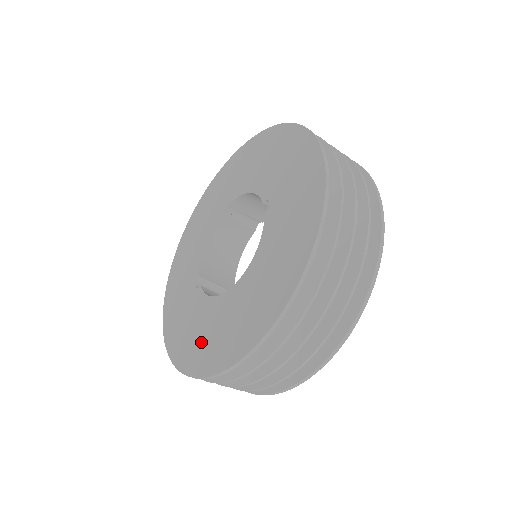
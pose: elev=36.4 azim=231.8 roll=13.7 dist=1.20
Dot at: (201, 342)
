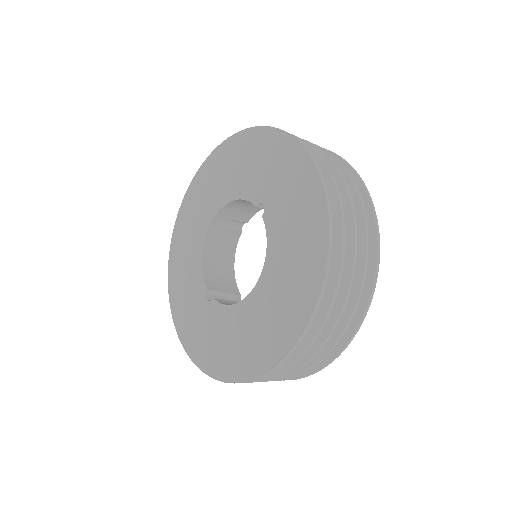
Dot at: (236, 349)
